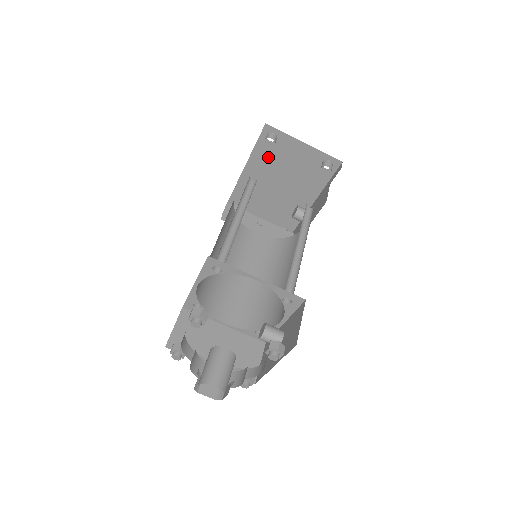
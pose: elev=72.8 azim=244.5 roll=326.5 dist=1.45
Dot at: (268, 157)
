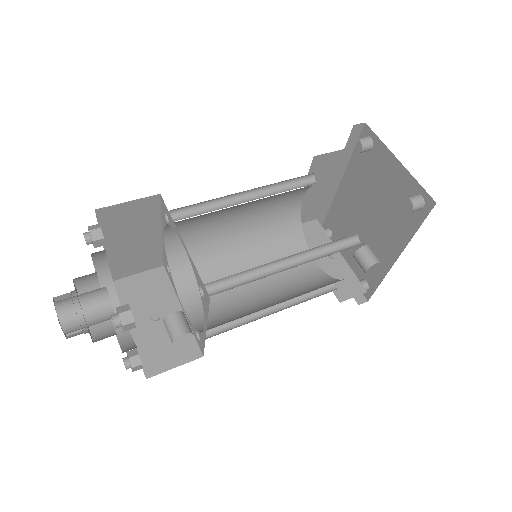
Dot at: (363, 172)
